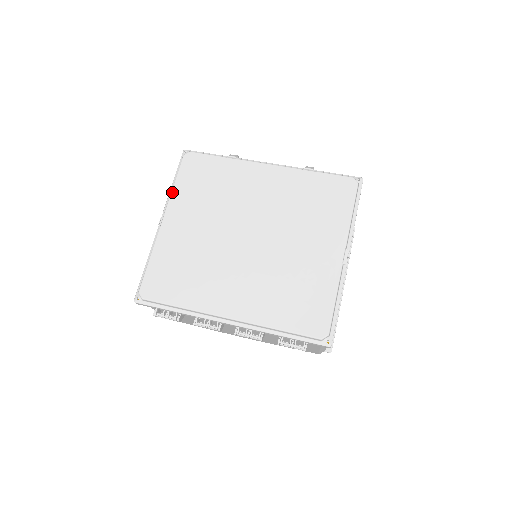
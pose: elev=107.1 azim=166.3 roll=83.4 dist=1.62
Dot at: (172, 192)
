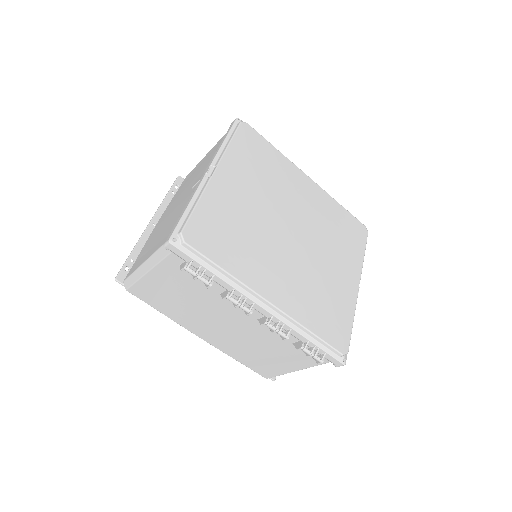
Dot at: (227, 149)
